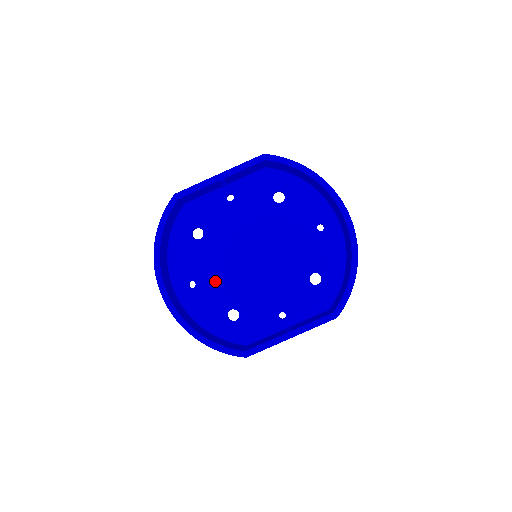
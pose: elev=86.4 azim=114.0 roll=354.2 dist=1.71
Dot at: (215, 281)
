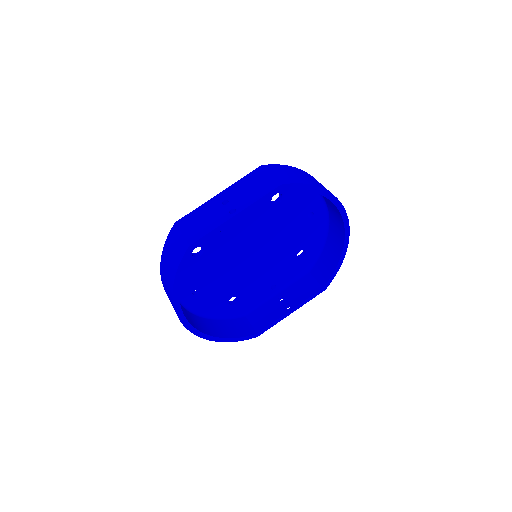
Dot at: (217, 283)
